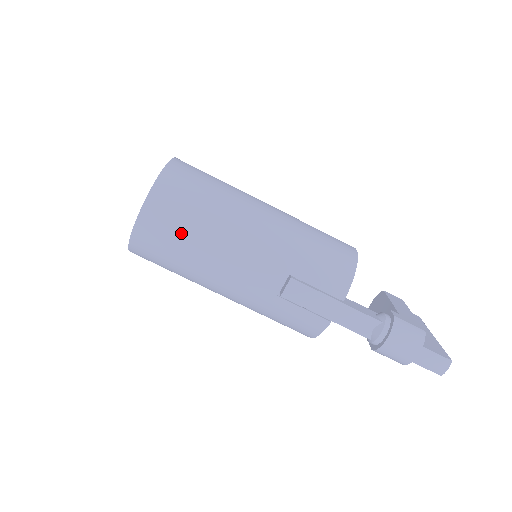
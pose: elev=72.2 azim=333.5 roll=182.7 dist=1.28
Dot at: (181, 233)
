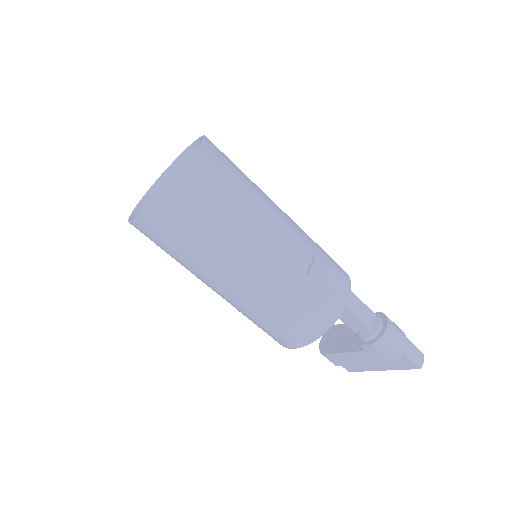
Dot at: (231, 186)
